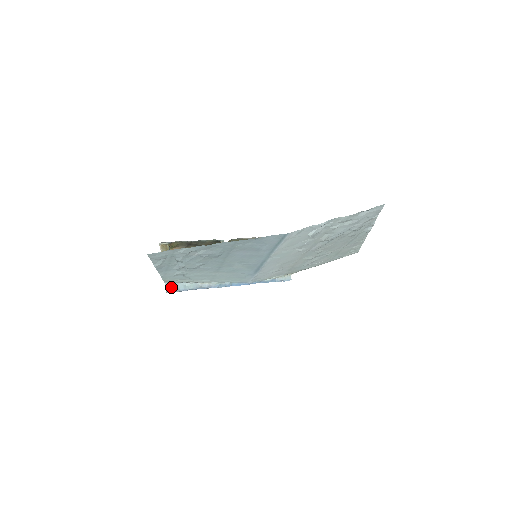
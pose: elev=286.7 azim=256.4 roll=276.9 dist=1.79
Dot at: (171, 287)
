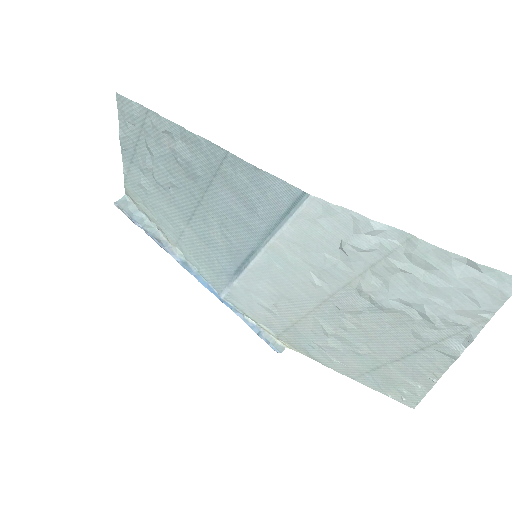
Dot at: (126, 205)
